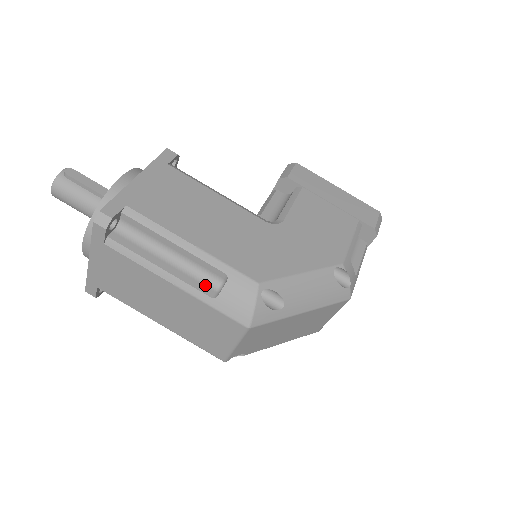
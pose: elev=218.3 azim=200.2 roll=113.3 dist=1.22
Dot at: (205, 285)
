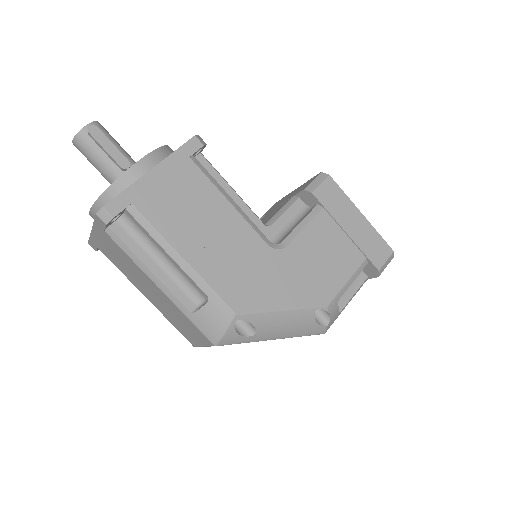
Dot at: (187, 297)
